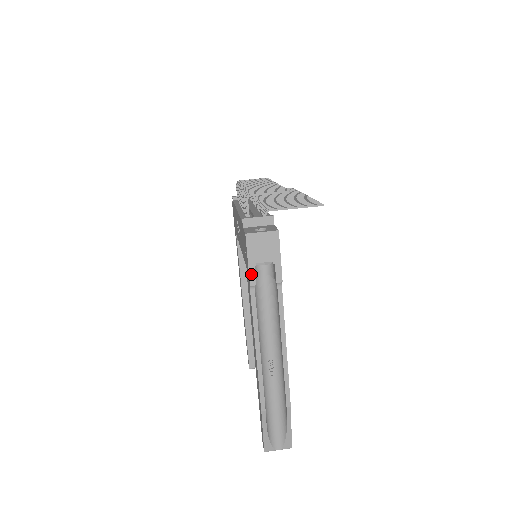
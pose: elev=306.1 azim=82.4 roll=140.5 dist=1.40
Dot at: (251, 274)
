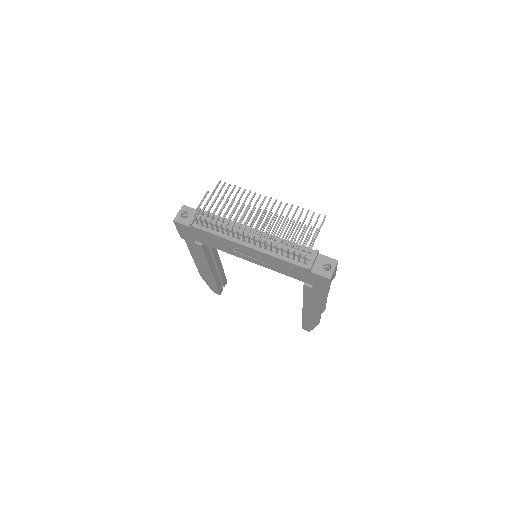
Dot at: occluded
